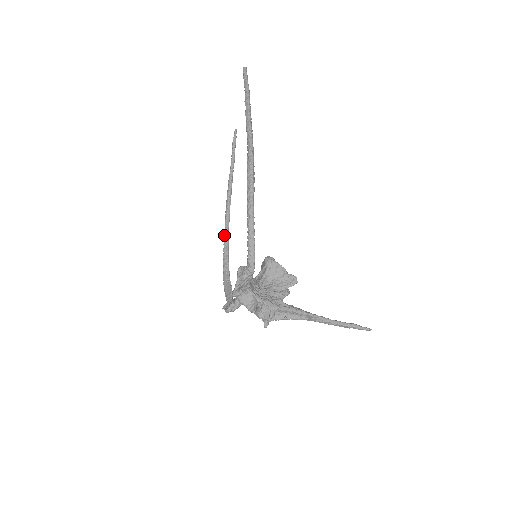
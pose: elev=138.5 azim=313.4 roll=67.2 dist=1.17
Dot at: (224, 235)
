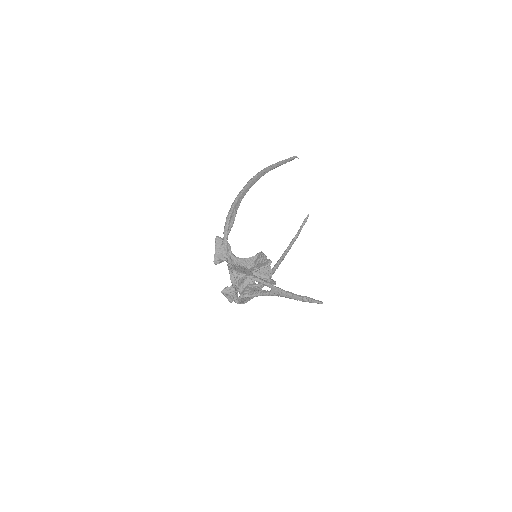
Dot at: occluded
